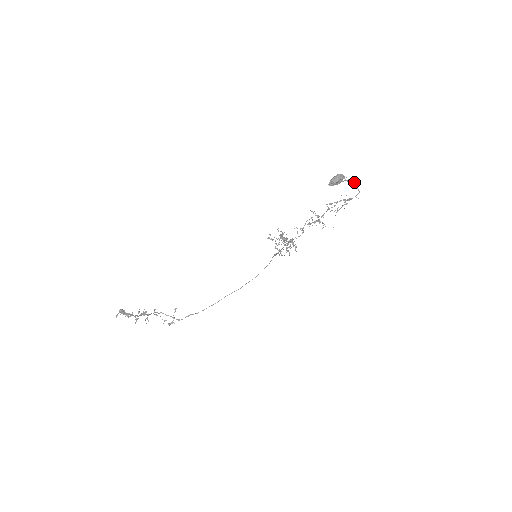
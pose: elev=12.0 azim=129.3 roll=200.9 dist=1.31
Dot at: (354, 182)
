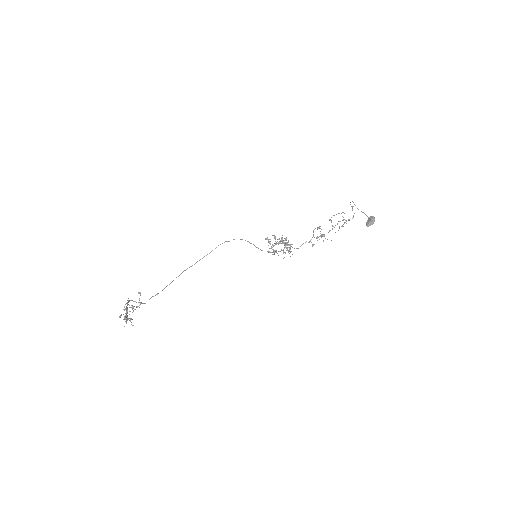
Dot at: occluded
